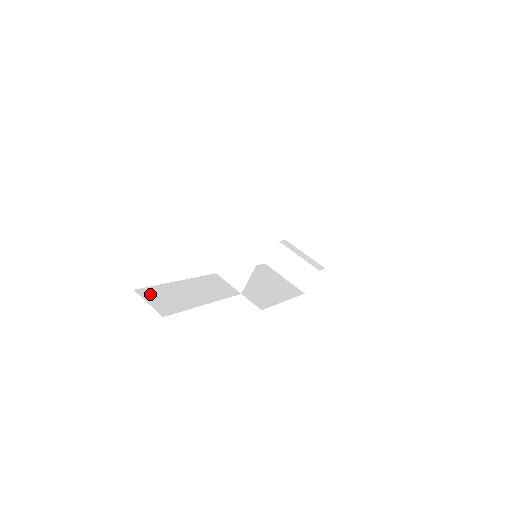
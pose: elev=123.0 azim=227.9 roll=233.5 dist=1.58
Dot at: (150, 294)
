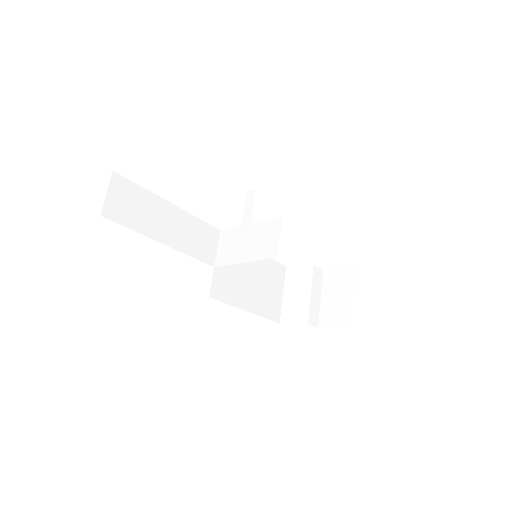
Dot at: (122, 188)
